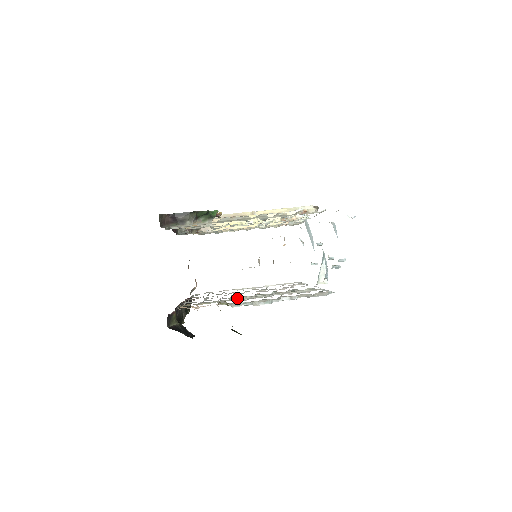
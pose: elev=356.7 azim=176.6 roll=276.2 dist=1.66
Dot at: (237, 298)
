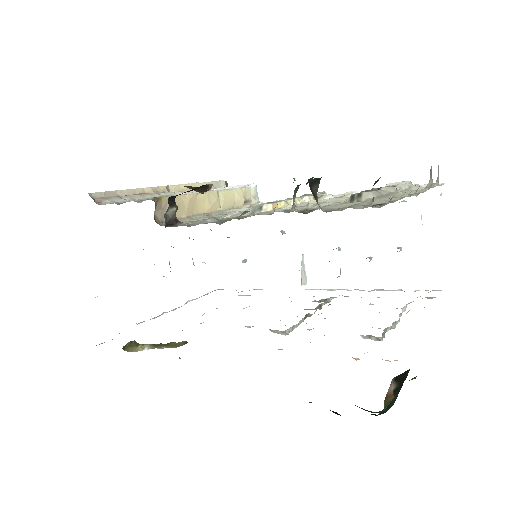
Dot at: occluded
